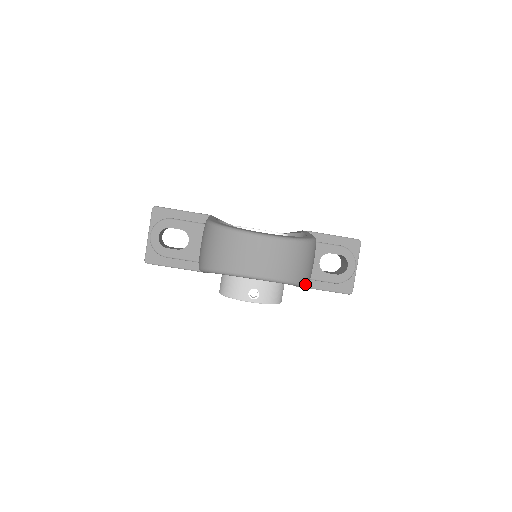
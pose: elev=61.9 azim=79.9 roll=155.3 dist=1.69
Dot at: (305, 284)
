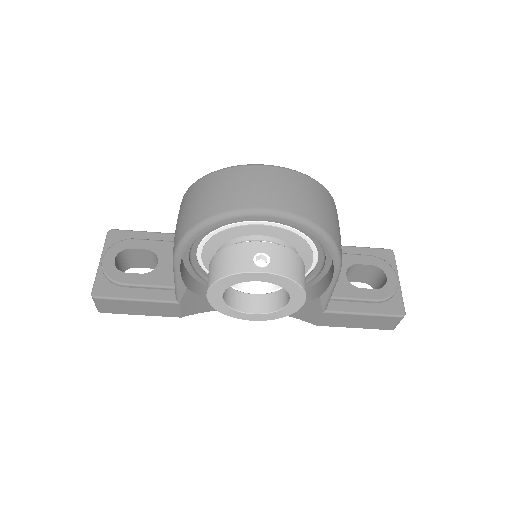
Dot at: (337, 246)
